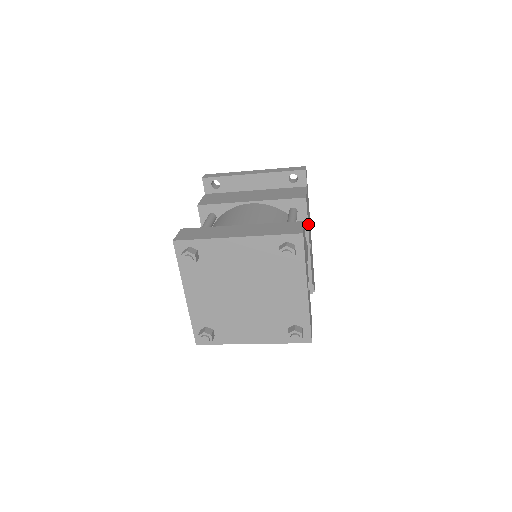
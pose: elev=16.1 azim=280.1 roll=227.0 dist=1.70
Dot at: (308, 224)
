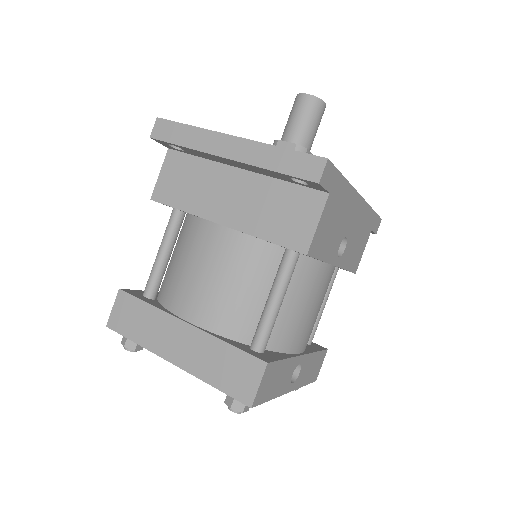
Dot at: (327, 251)
